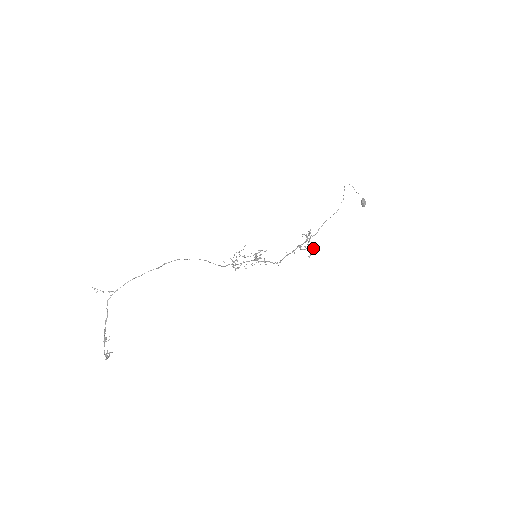
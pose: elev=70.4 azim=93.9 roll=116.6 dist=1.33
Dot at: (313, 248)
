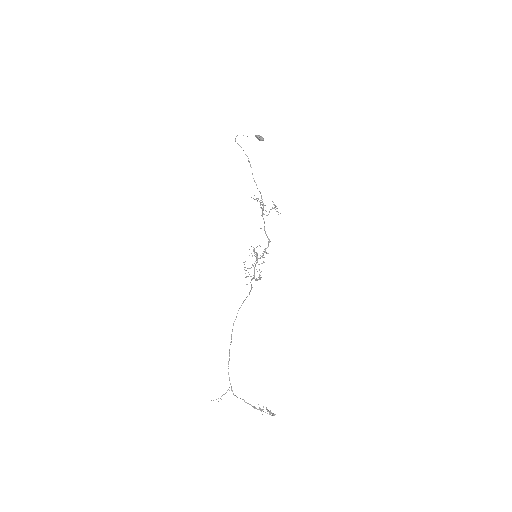
Dot at: (275, 207)
